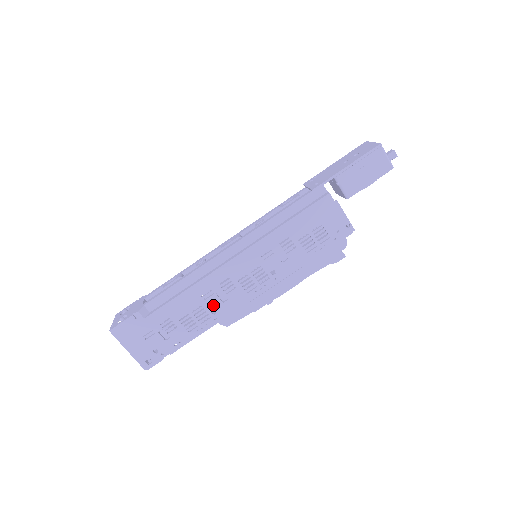
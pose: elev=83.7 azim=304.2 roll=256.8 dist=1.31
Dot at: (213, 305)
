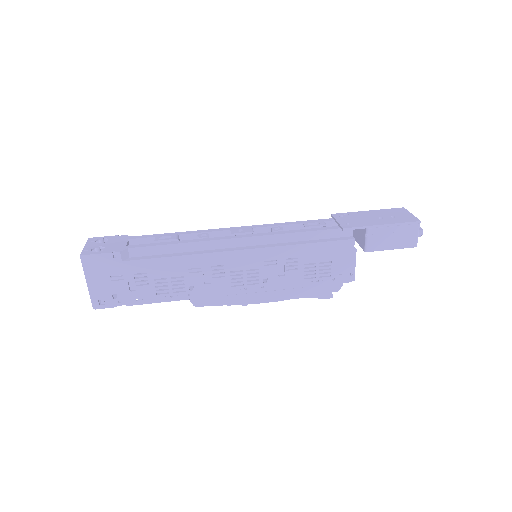
Dot at: (194, 282)
